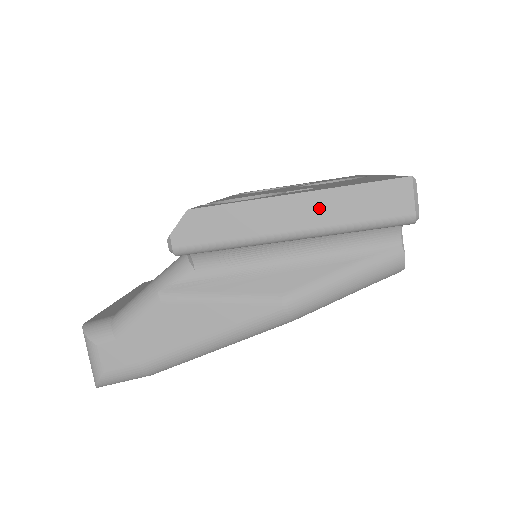
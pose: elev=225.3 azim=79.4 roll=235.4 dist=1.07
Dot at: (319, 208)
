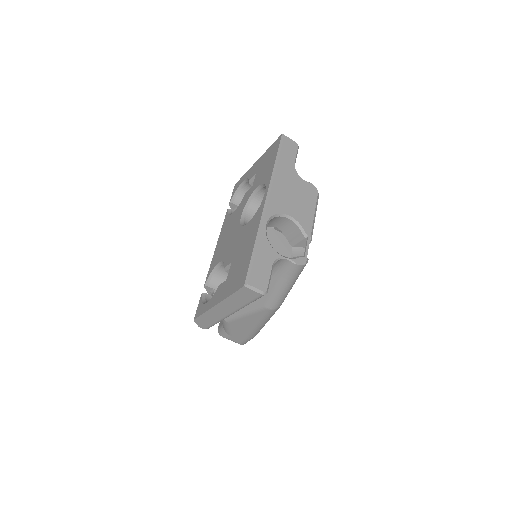
Dot at: (229, 305)
